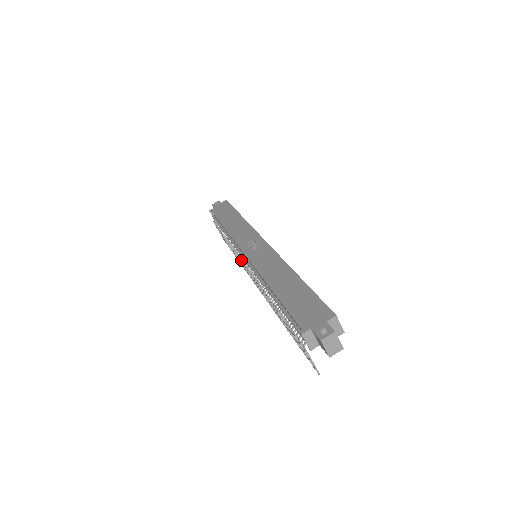
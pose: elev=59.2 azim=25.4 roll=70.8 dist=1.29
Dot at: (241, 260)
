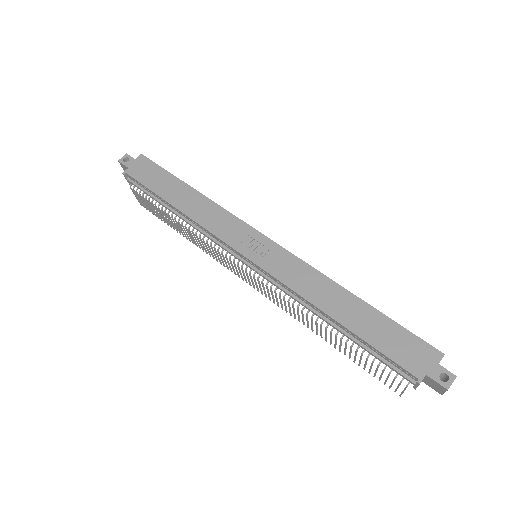
Dot at: (233, 261)
